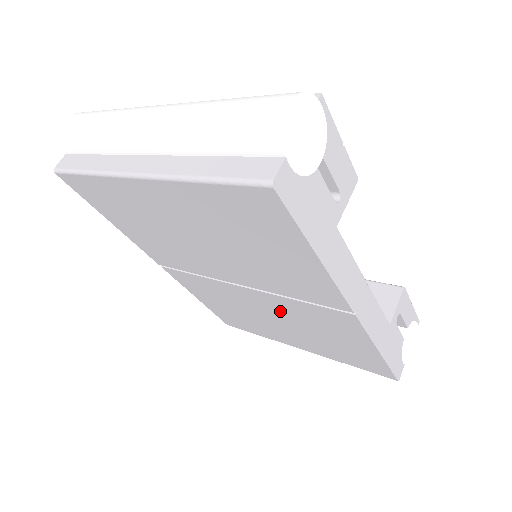
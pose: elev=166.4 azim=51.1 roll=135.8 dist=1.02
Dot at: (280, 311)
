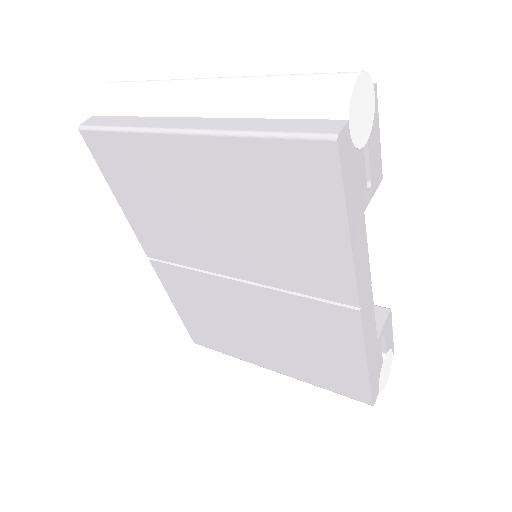
Dot at: (272, 314)
